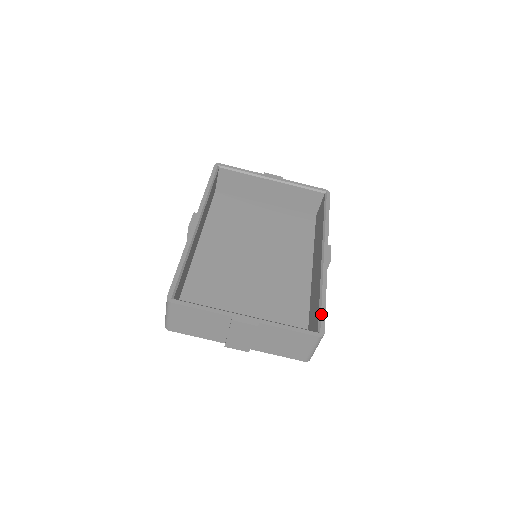
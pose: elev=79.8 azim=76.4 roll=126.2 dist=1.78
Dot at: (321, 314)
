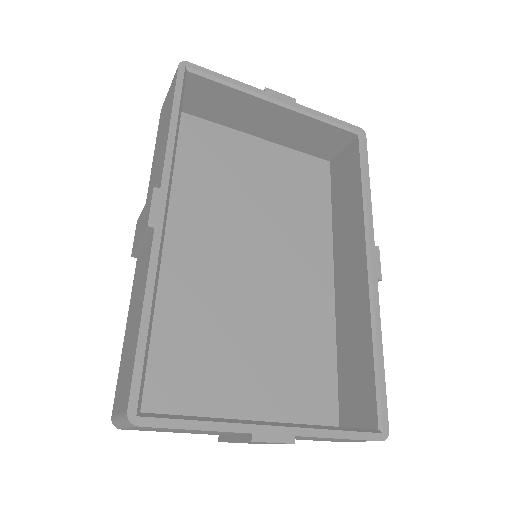
Dot at: (381, 394)
